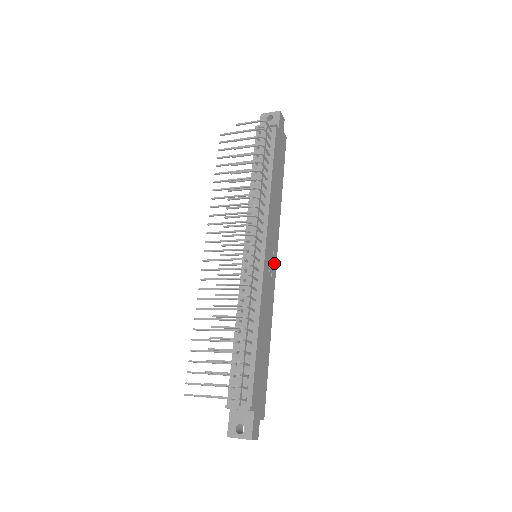
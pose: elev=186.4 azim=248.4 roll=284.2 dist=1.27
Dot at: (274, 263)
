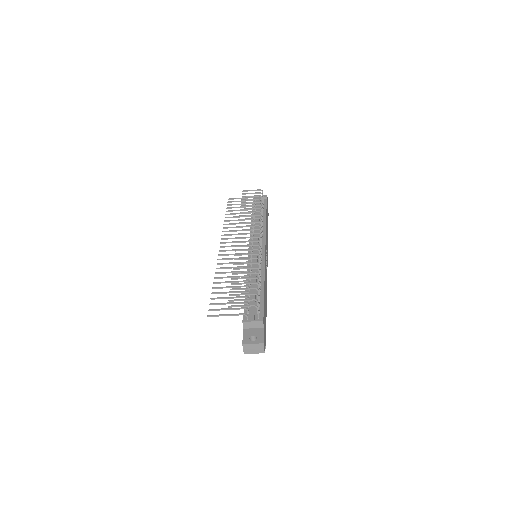
Dot at: occluded
